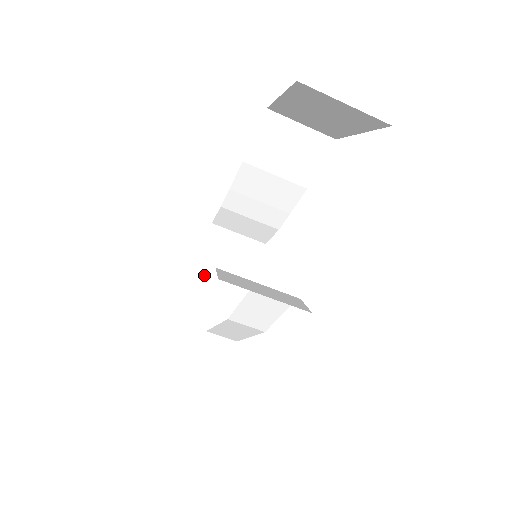
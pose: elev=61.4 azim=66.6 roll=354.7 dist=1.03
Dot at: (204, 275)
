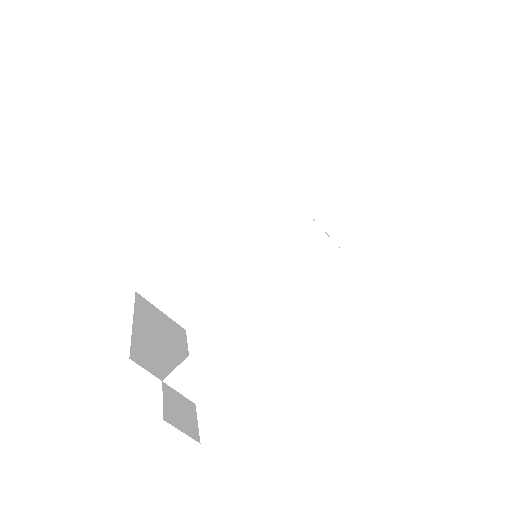
Dot at: (143, 328)
